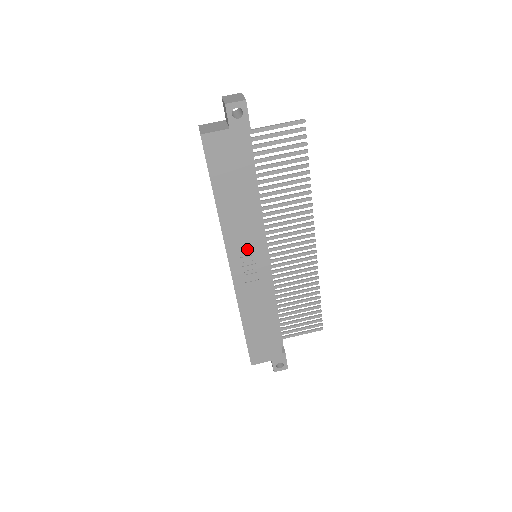
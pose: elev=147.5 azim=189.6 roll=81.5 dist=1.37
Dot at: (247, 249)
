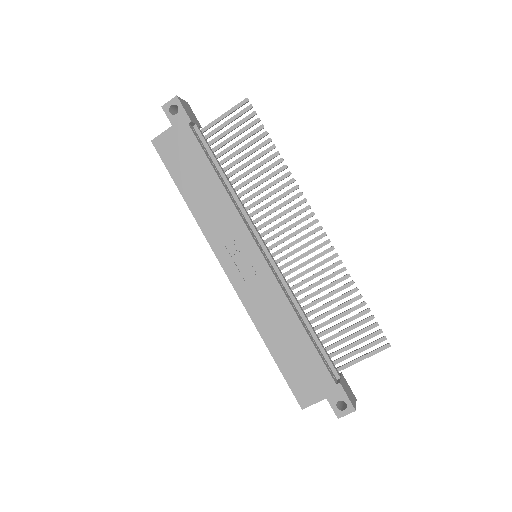
Dot at: (234, 243)
